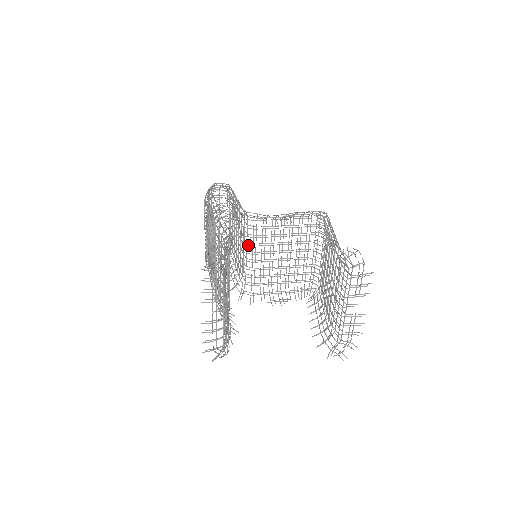
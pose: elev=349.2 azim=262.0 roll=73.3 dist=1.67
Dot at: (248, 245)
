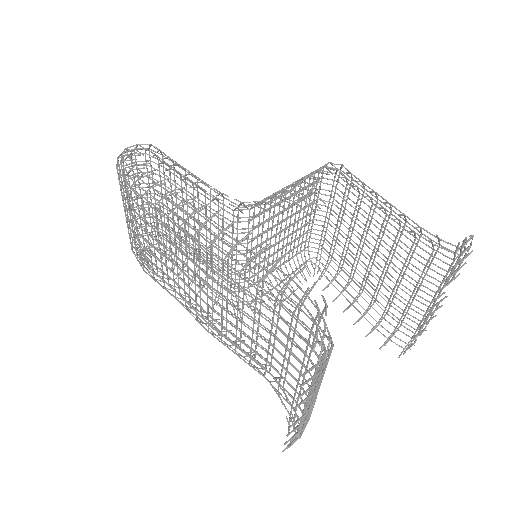
Dot at: occluded
